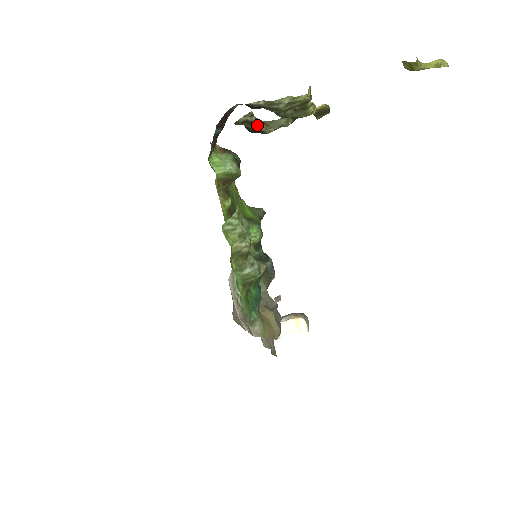
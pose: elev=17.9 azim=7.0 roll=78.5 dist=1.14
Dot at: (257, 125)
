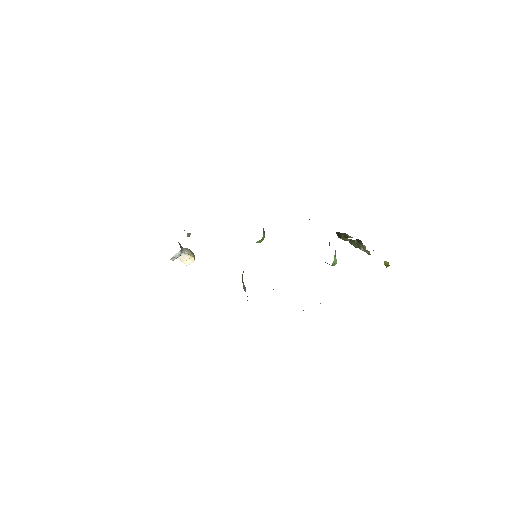
Dot at: (345, 237)
